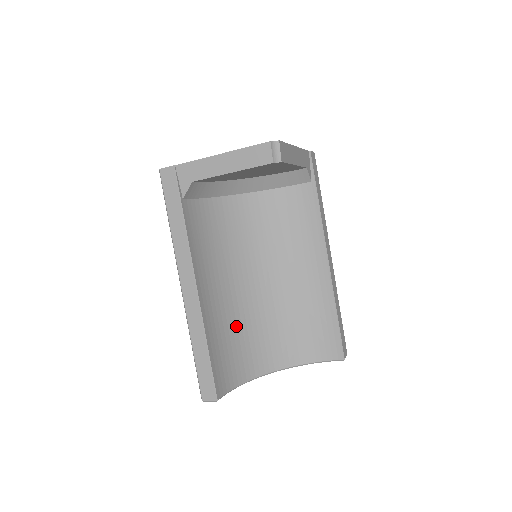
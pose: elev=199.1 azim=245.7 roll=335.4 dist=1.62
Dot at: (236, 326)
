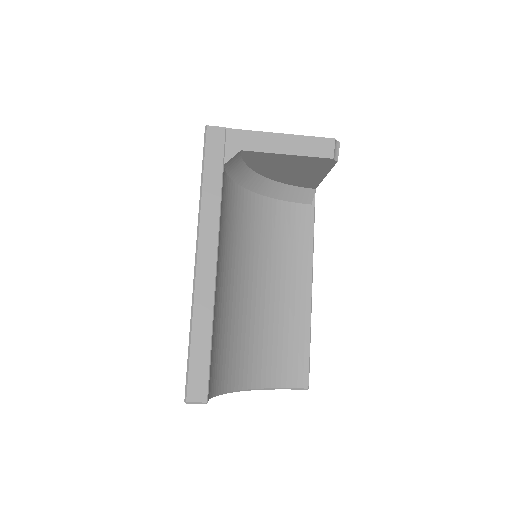
Dot at: (224, 325)
